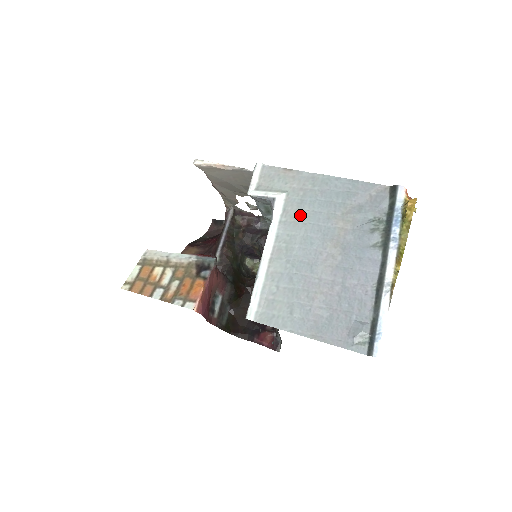
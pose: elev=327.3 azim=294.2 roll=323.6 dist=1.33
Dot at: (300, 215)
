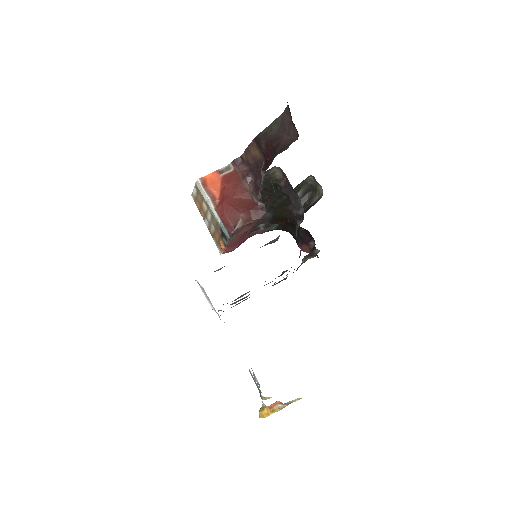
Dot at: occluded
